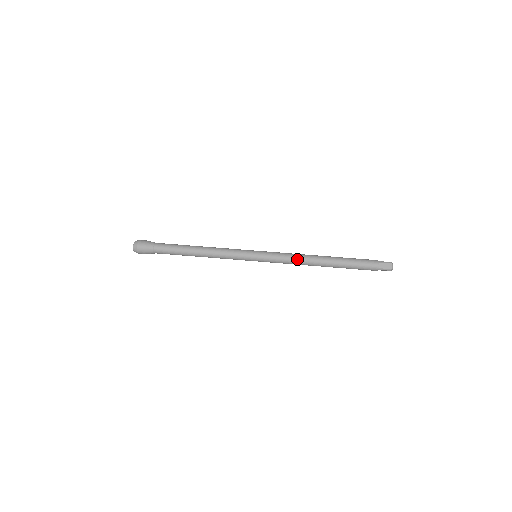
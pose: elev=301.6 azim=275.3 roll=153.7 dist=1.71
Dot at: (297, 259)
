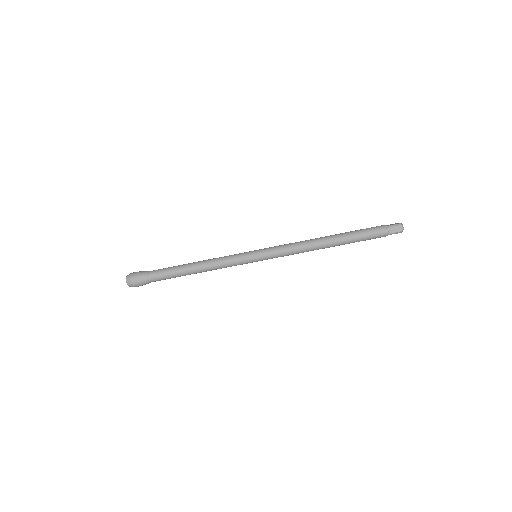
Dot at: occluded
